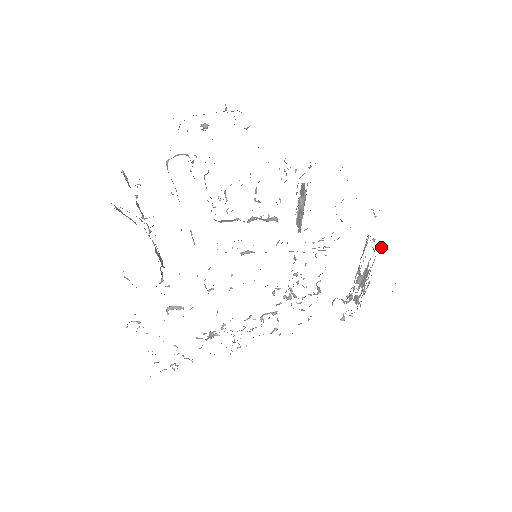
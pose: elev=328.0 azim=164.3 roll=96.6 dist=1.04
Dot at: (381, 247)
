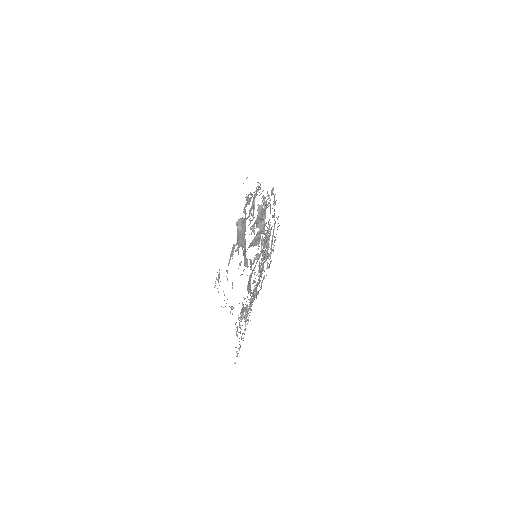
Dot at: occluded
